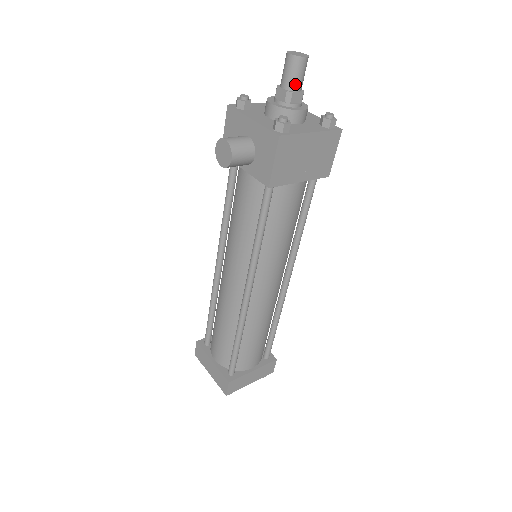
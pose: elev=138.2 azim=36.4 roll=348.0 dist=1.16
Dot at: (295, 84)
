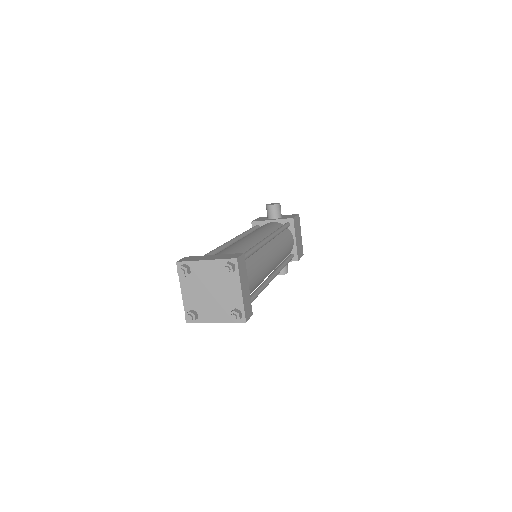
Dot at: occluded
